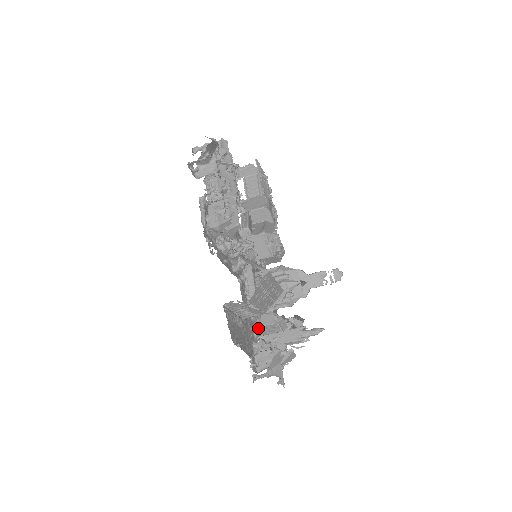
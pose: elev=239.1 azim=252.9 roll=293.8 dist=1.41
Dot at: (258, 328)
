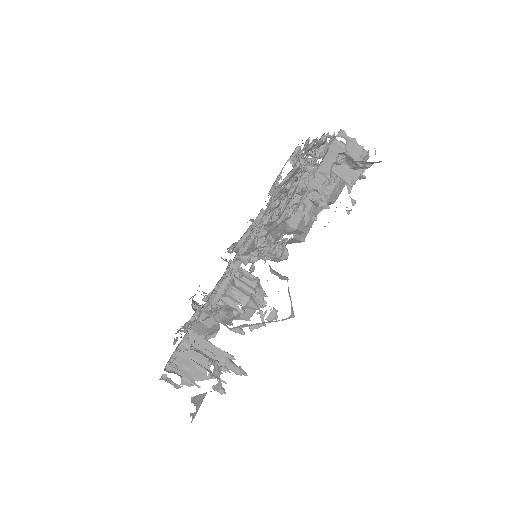
Dot at: (193, 318)
